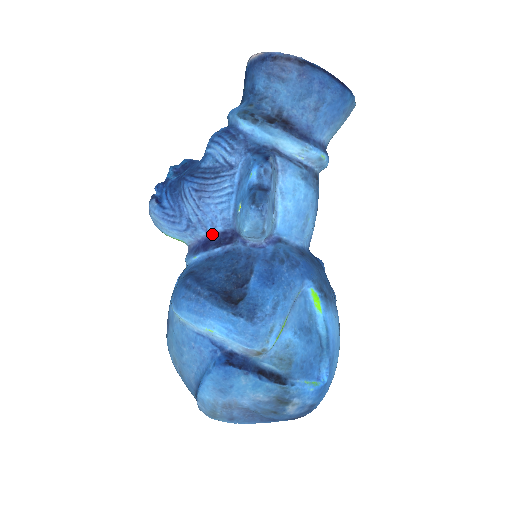
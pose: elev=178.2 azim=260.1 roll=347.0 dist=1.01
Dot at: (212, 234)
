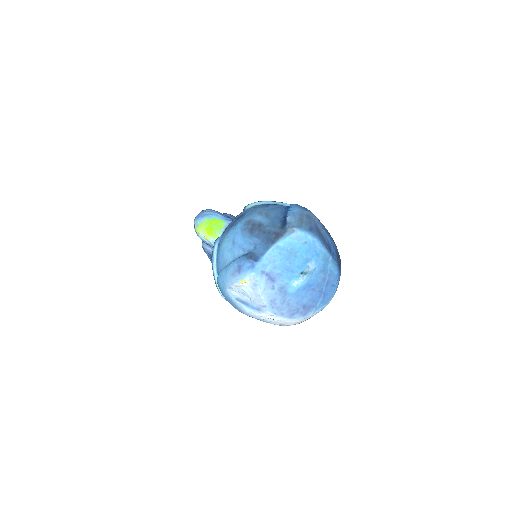
Dot at: occluded
